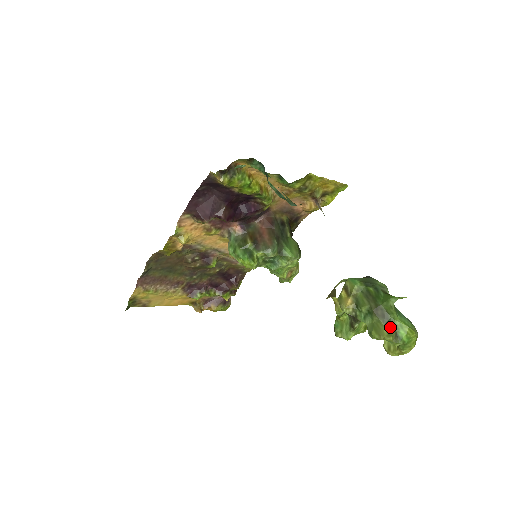
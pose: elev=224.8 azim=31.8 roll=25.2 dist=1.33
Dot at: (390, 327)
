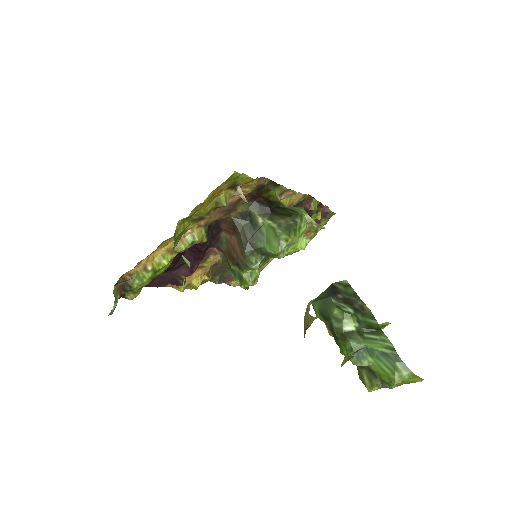
Dot at: (370, 373)
